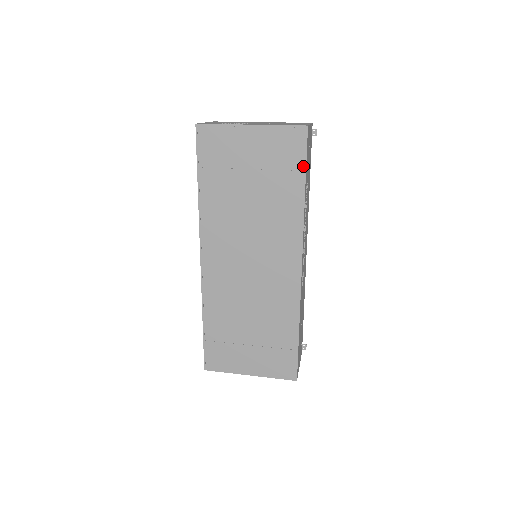
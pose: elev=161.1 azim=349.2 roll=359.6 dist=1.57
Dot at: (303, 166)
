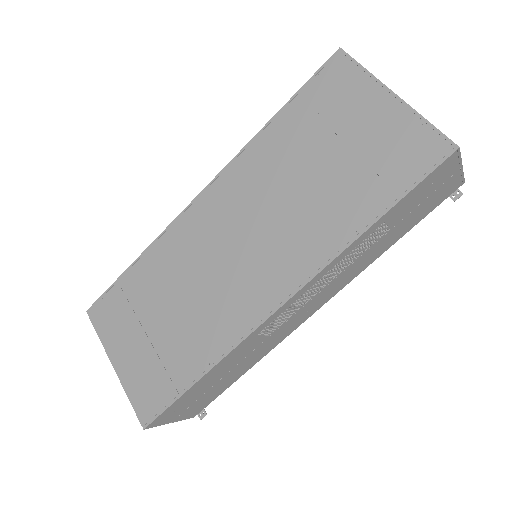
Dot at: (404, 190)
